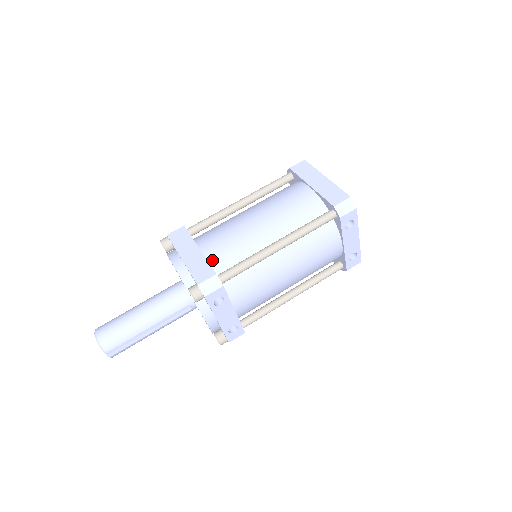
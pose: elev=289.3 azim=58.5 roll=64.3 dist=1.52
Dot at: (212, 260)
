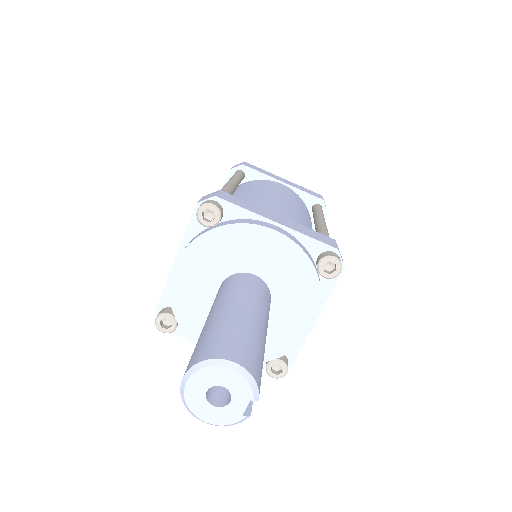
Dot at: occluded
